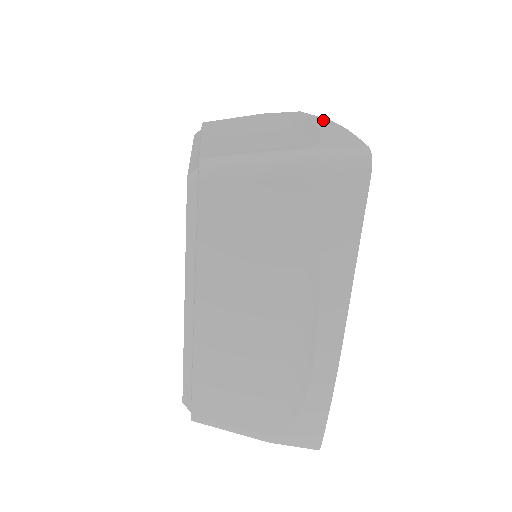
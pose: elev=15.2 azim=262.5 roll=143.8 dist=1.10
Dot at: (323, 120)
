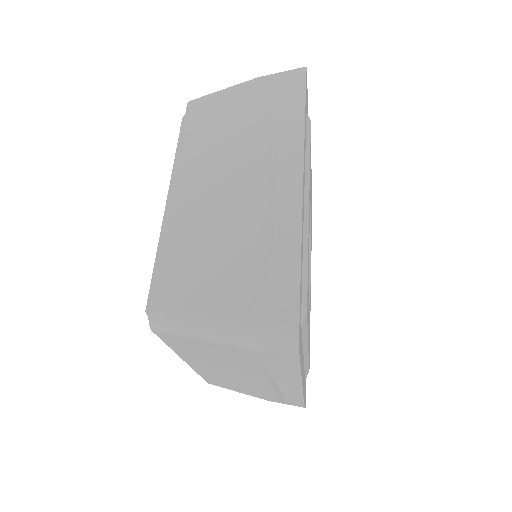
Dot at: (295, 191)
